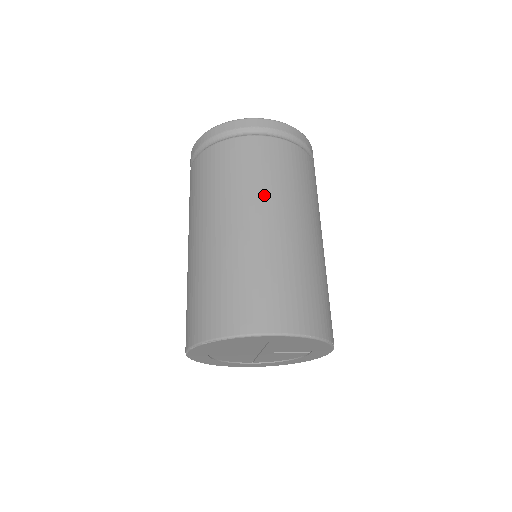
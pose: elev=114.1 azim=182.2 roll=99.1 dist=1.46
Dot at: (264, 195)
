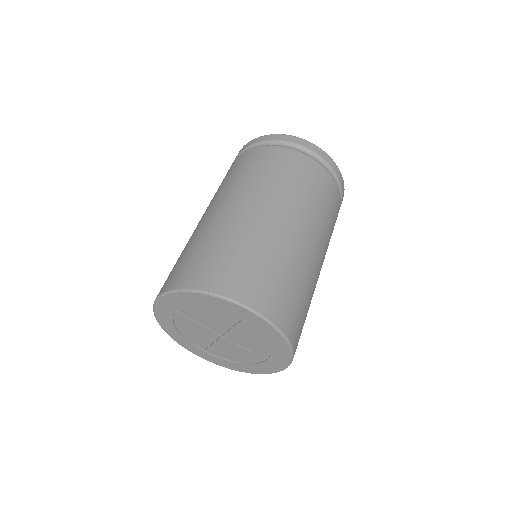
Dot at: (294, 200)
